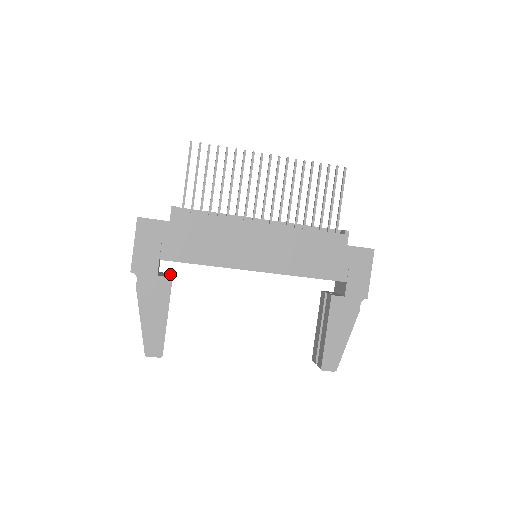
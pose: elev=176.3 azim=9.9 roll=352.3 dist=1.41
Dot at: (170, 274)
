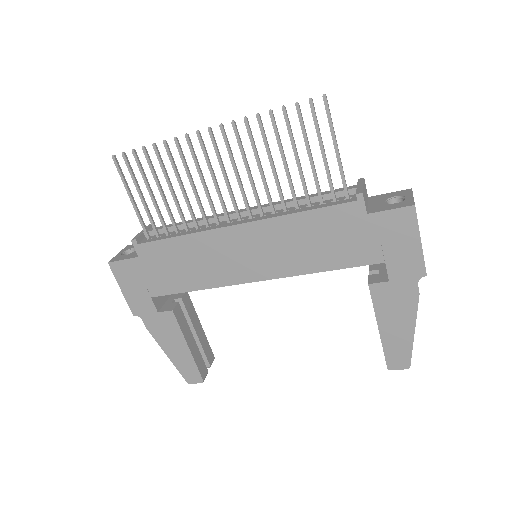
Dot at: (179, 297)
